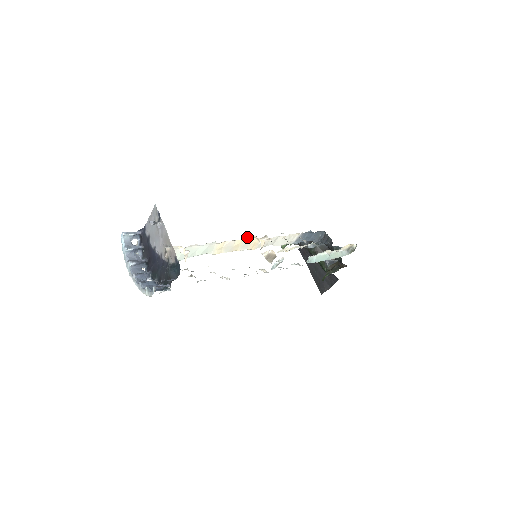
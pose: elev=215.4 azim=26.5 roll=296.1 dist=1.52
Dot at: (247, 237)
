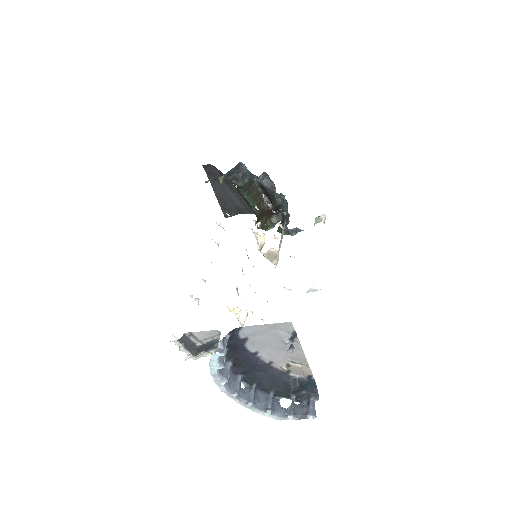
Dot at: occluded
